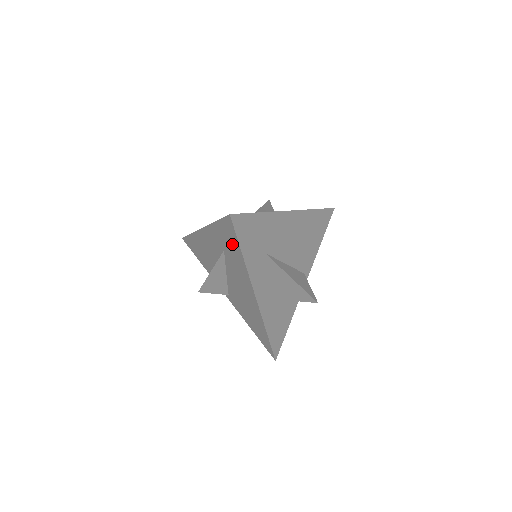
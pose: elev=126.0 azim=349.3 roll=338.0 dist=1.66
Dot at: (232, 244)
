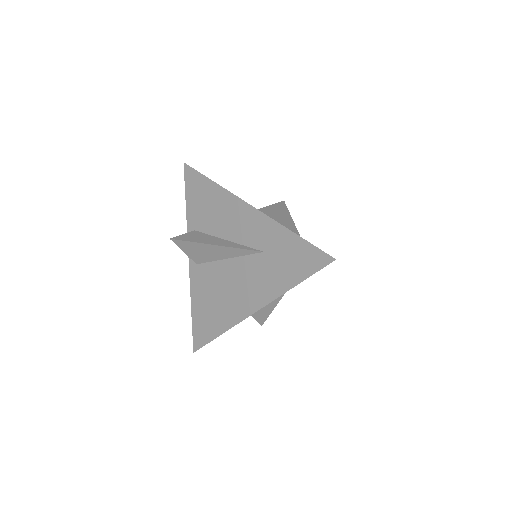
Dot at: (292, 267)
